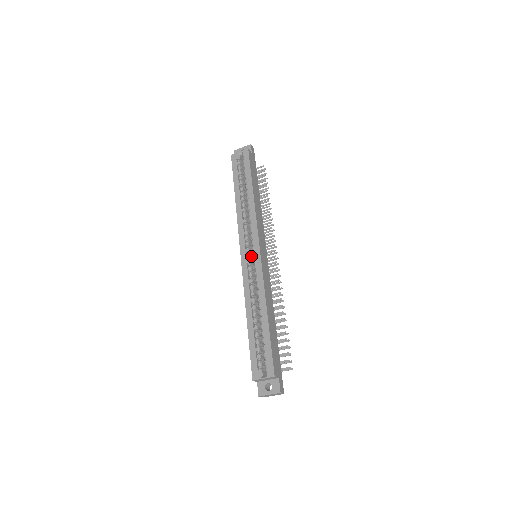
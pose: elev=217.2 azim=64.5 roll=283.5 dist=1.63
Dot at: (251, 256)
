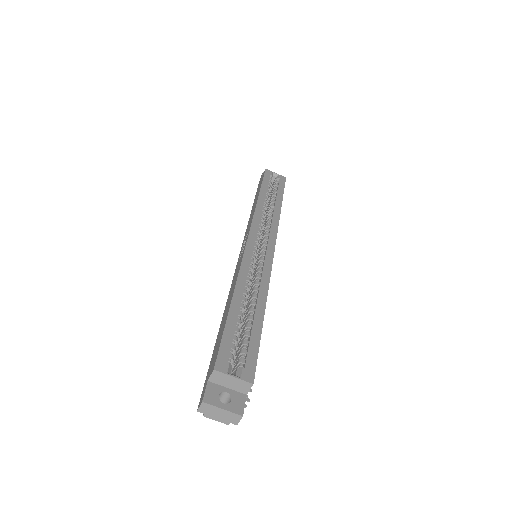
Dot at: (256, 249)
